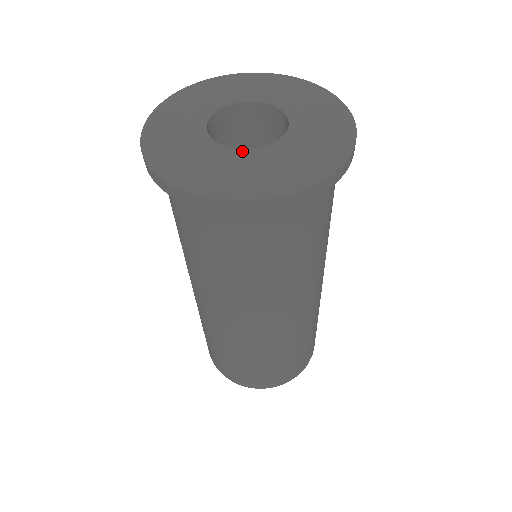
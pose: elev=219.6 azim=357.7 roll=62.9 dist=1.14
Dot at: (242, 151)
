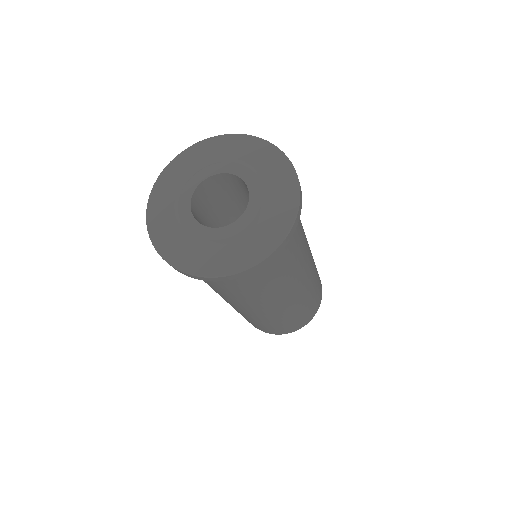
Dot at: (198, 225)
